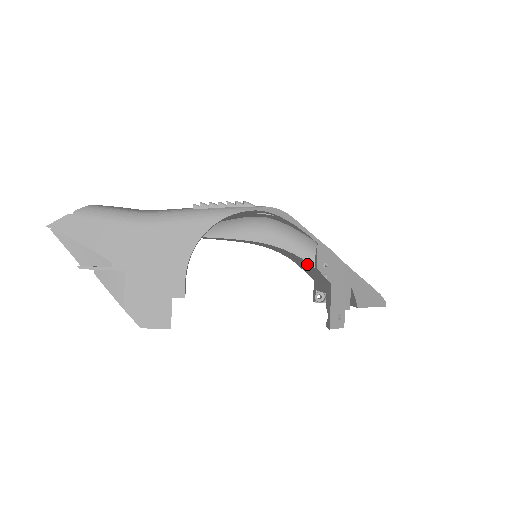
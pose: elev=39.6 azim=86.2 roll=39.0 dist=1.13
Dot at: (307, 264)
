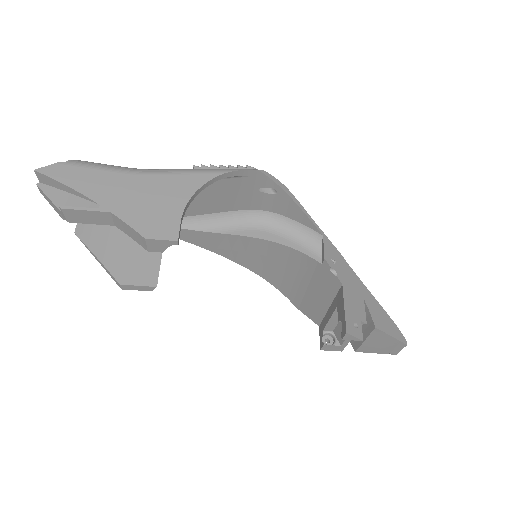
Dot at: (312, 272)
